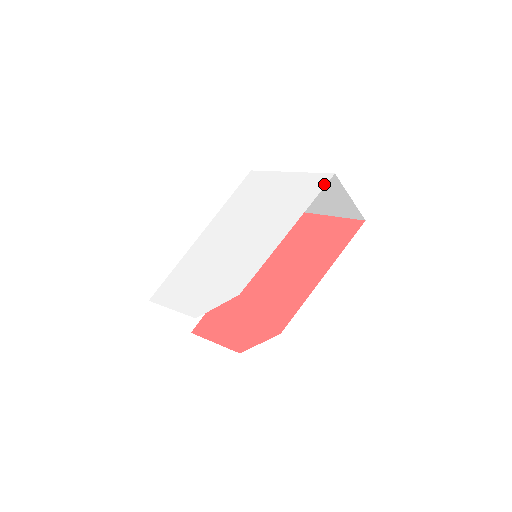
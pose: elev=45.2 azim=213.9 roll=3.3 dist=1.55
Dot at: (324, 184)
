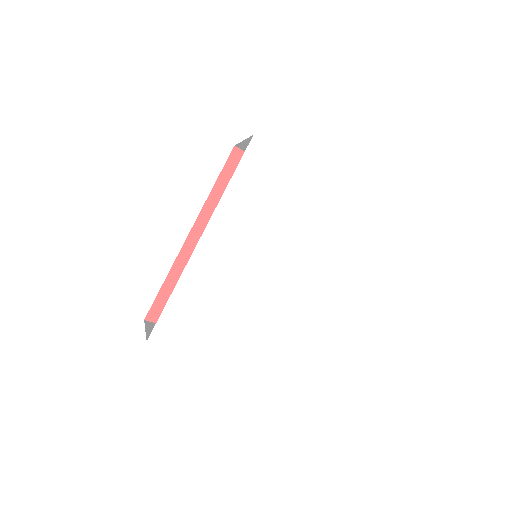
Dot at: (368, 217)
